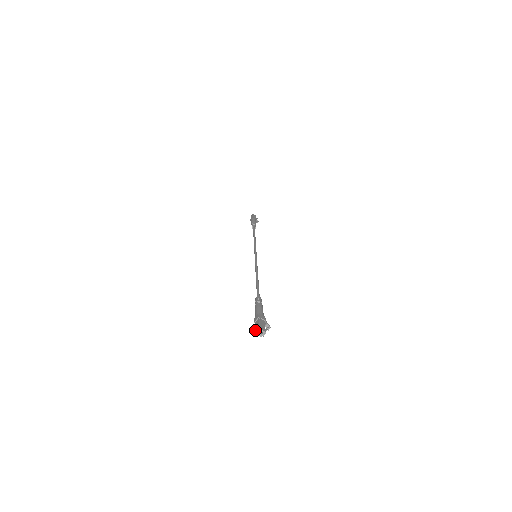
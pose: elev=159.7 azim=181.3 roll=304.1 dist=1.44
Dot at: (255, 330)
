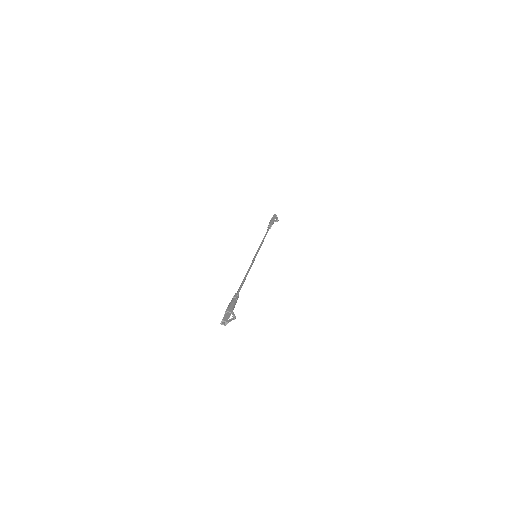
Dot at: (221, 321)
